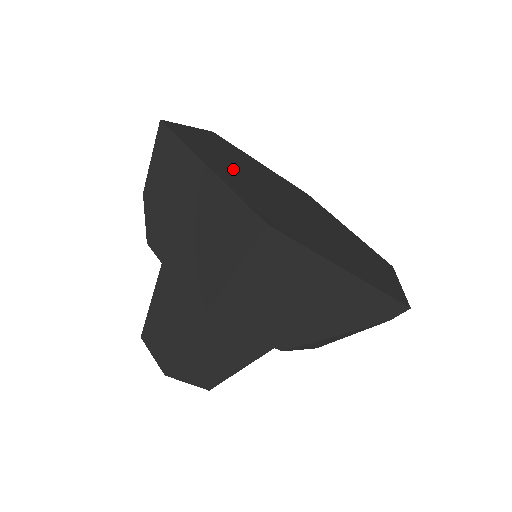
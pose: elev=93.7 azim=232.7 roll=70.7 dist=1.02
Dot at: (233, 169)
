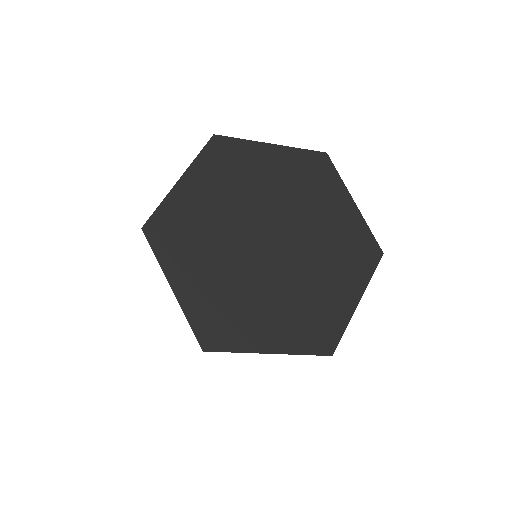
Dot at: (205, 249)
